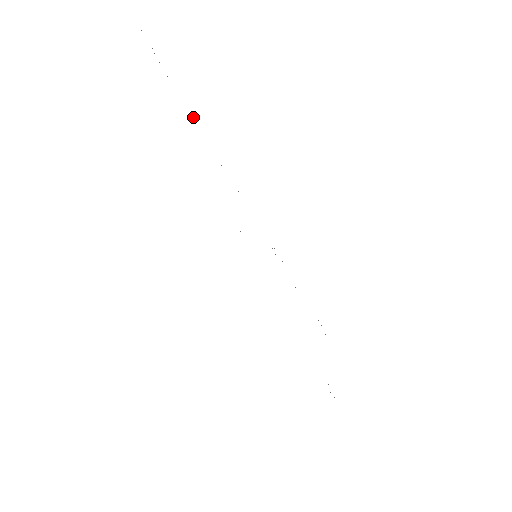
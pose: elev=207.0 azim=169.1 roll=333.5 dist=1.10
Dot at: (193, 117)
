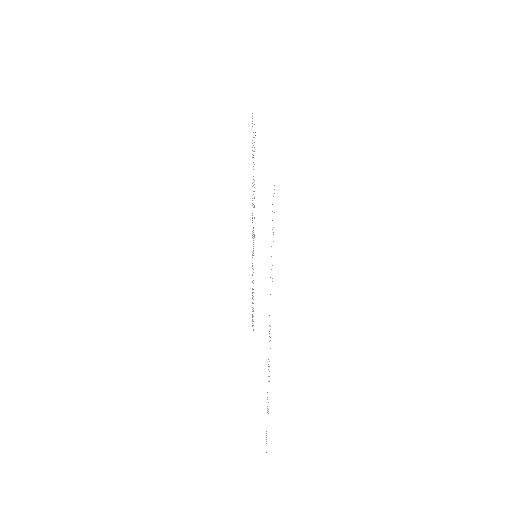
Dot at: occluded
